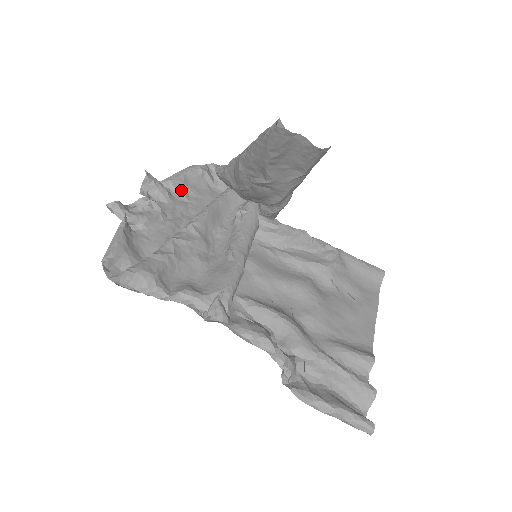
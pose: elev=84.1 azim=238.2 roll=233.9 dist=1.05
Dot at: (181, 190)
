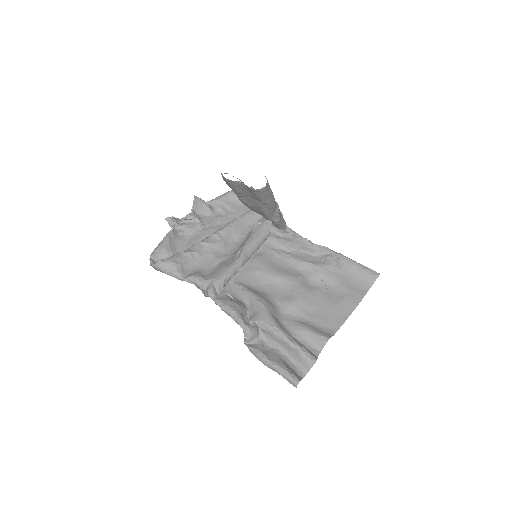
Dot at: (222, 207)
